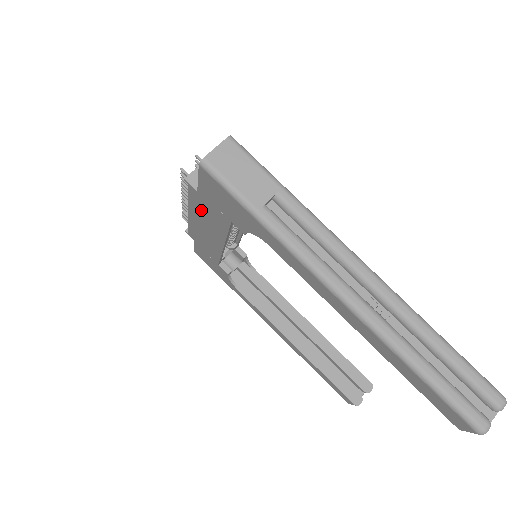
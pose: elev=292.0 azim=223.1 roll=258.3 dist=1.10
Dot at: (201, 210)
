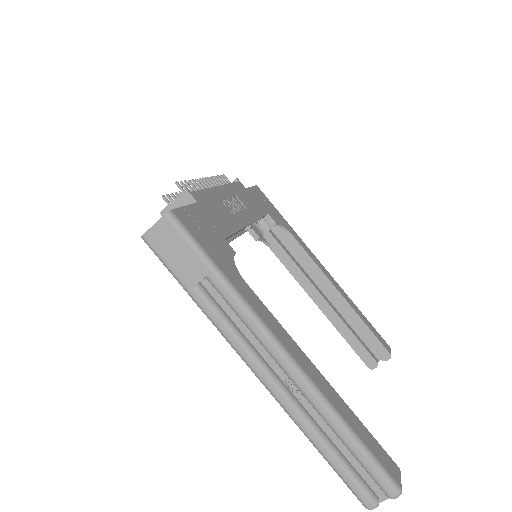
Dot at: occluded
